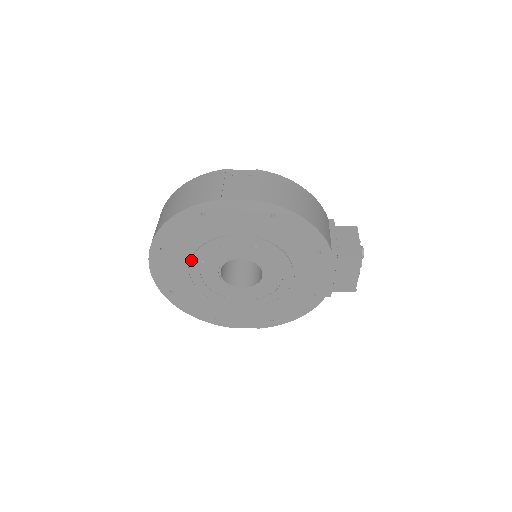
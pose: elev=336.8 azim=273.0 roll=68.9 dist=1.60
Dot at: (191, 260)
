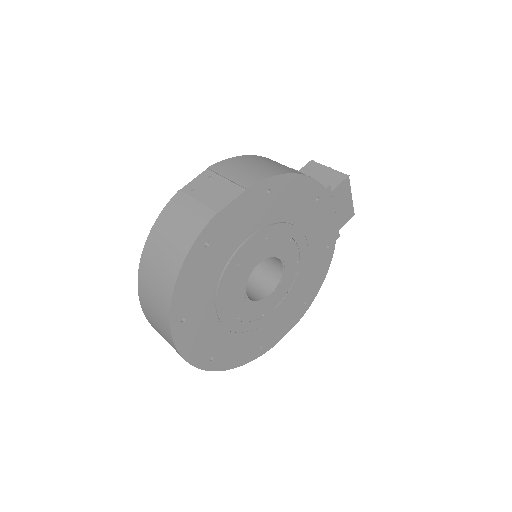
Dot at: (216, 307)
